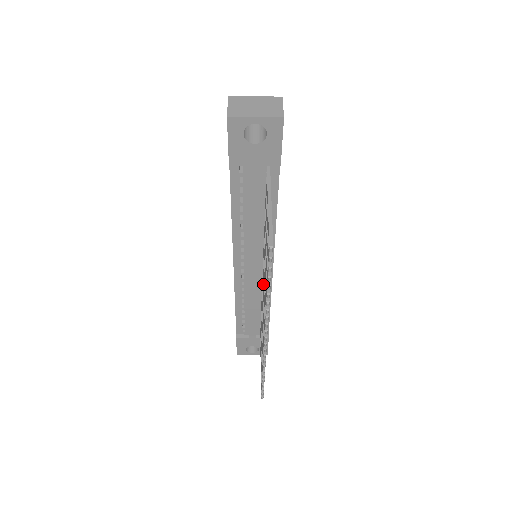
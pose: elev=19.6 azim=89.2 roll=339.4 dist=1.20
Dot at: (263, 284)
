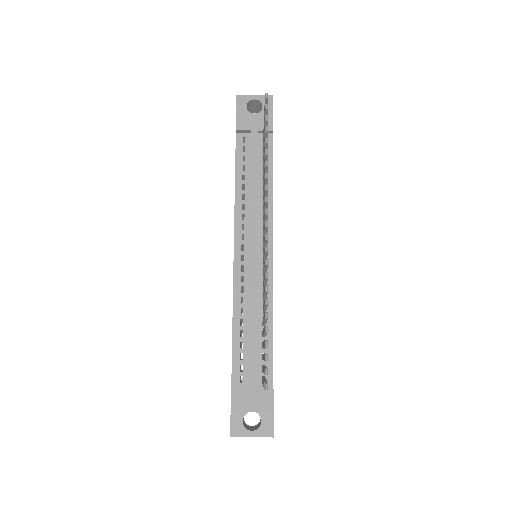
Dot at: occluded
